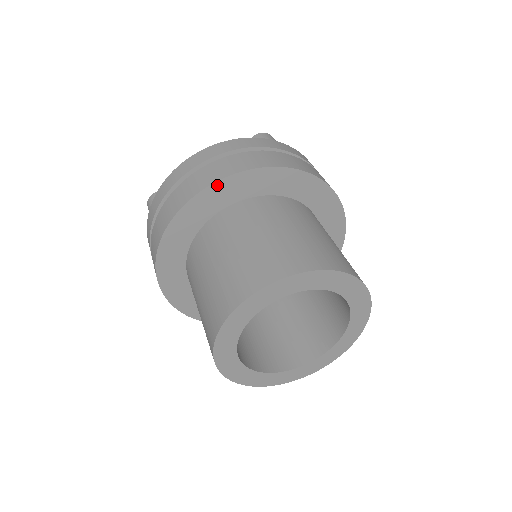
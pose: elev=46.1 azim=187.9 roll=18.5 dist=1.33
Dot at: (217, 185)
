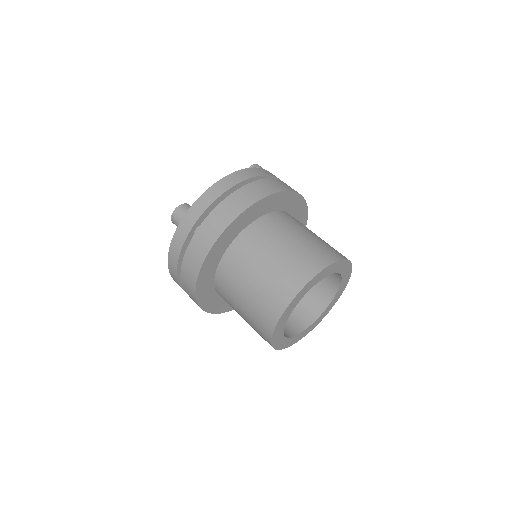
Dot at: (260, 202)
